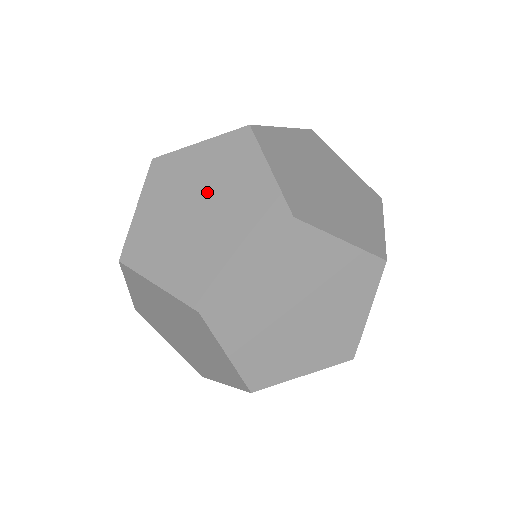
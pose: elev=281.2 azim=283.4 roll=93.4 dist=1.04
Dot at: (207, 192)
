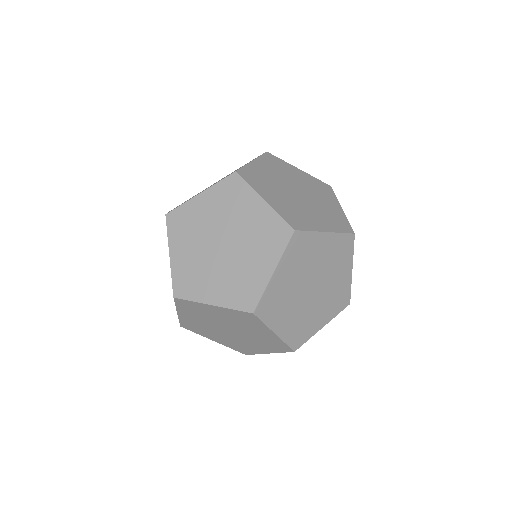
Dot at: (223, 229)
